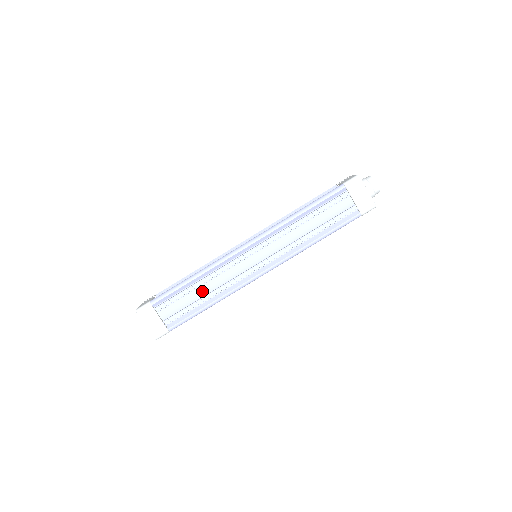
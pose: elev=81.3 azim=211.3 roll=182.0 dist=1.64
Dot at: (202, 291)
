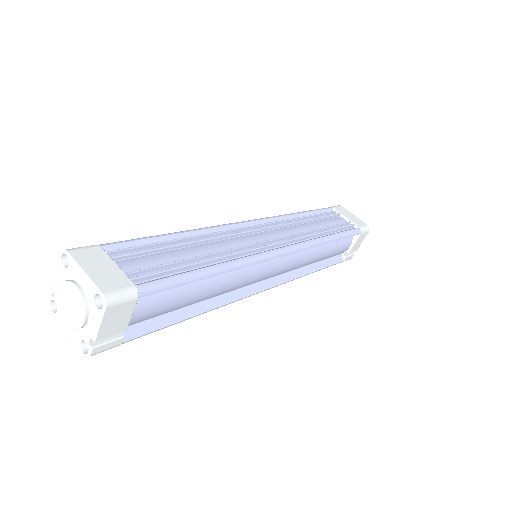
Dot at: (196, 251)
